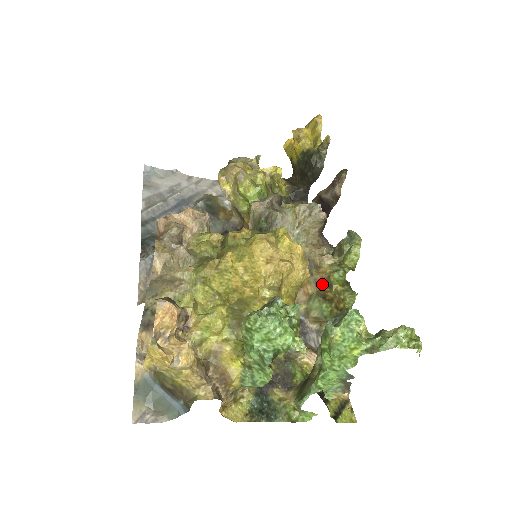
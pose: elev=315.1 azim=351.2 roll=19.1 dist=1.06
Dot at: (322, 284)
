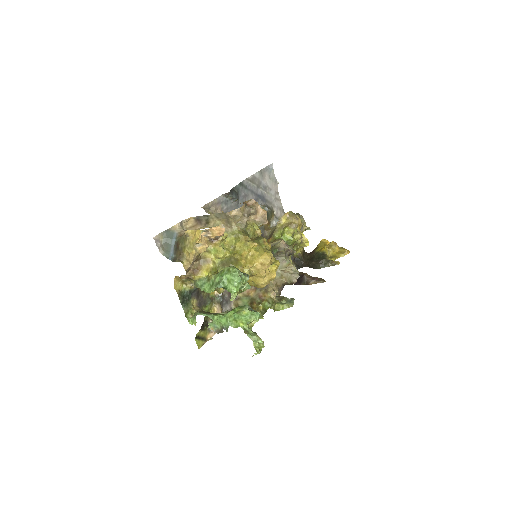
Dot at: (258, 298)
